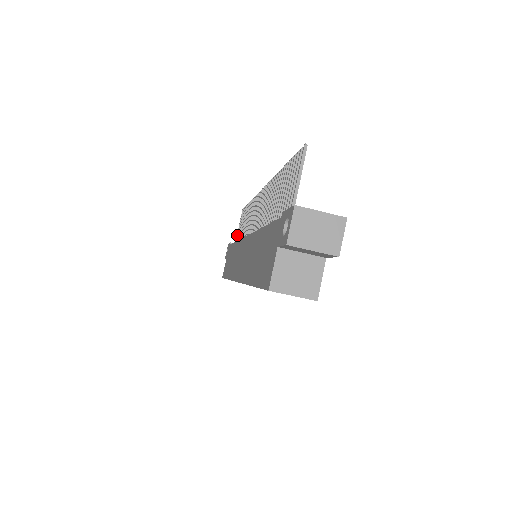
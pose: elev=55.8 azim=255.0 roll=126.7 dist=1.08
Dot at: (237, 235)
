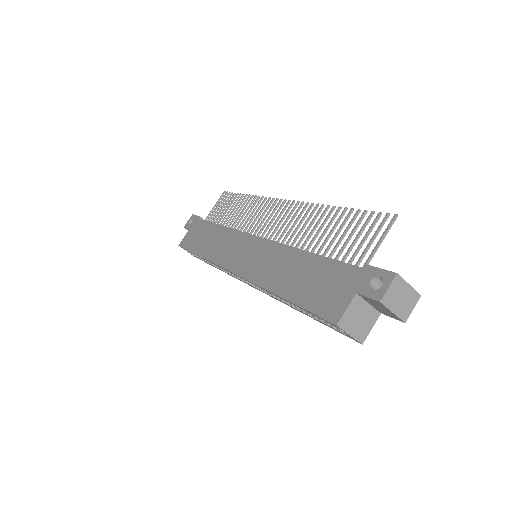
Dot at: (212, 213)
